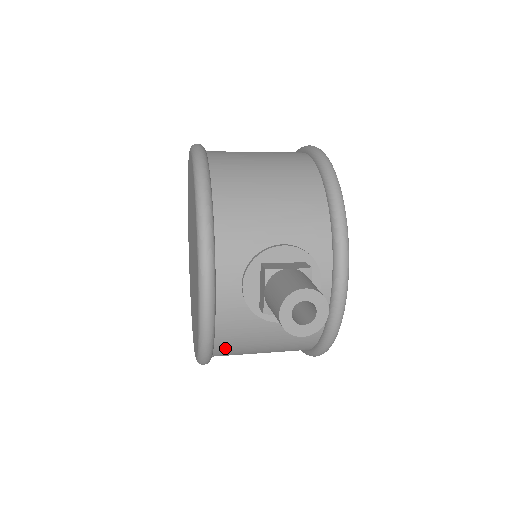
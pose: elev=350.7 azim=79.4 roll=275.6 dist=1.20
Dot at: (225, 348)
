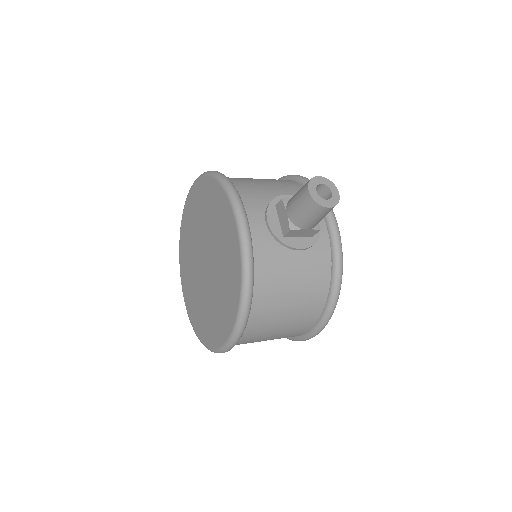
Dot at: (261, 293)
